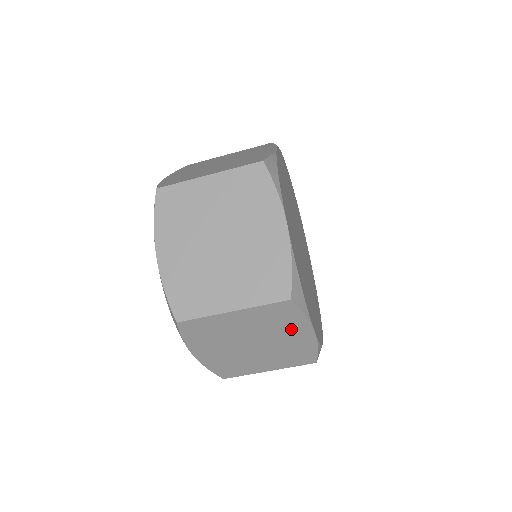
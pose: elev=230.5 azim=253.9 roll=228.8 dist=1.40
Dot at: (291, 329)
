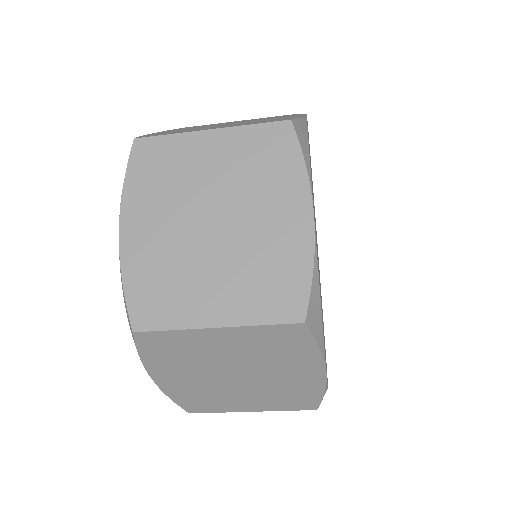
Dot at: (295, 363)
